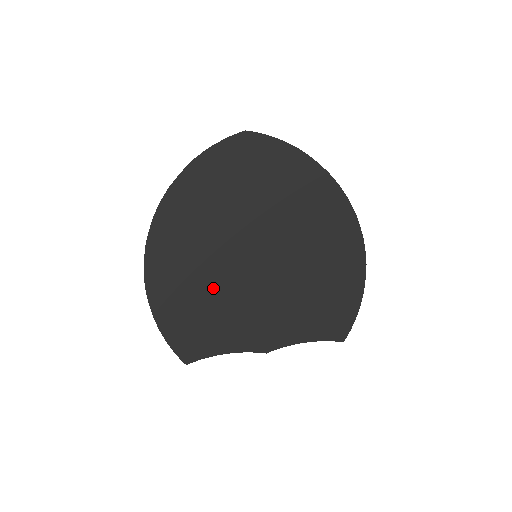
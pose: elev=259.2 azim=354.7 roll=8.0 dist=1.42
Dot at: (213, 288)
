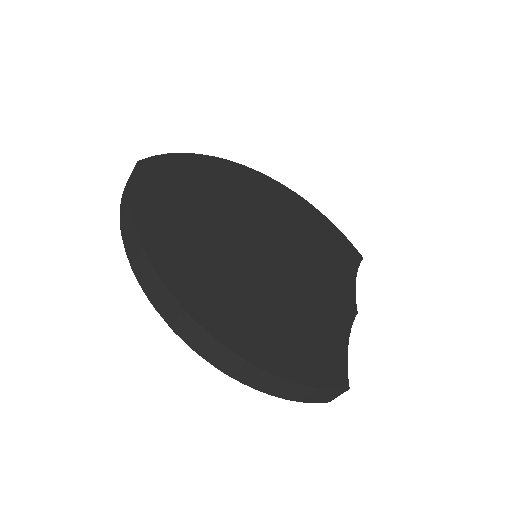
Dot at: (275, 300)
